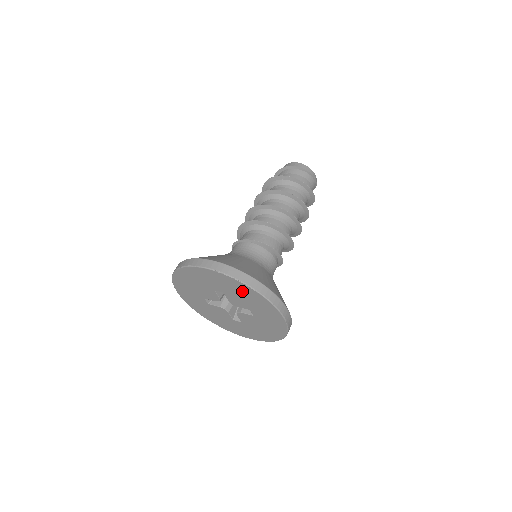
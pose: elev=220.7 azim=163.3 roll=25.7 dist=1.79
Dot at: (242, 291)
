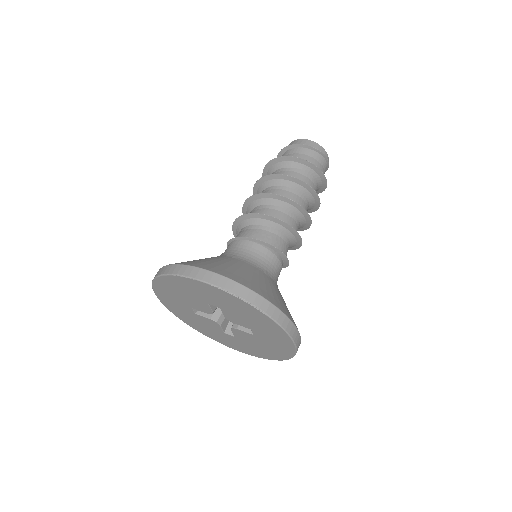
Dot at: (247, 312)
